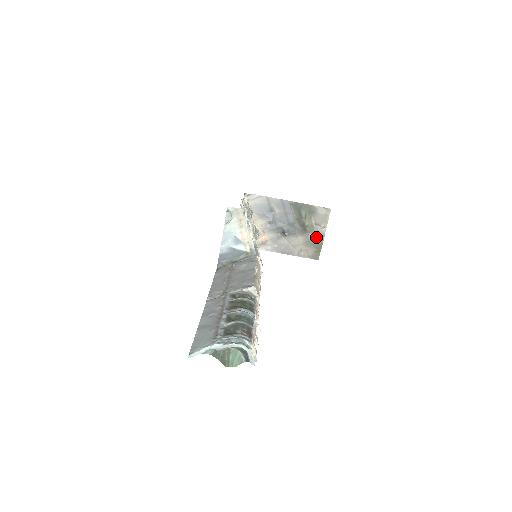
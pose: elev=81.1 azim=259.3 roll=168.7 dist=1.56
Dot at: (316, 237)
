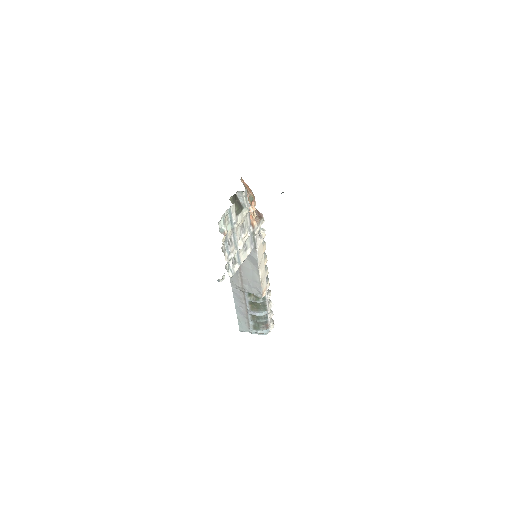
Dot at: occluded
